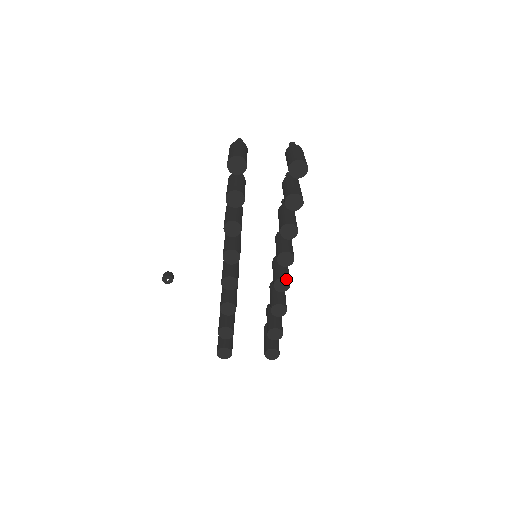
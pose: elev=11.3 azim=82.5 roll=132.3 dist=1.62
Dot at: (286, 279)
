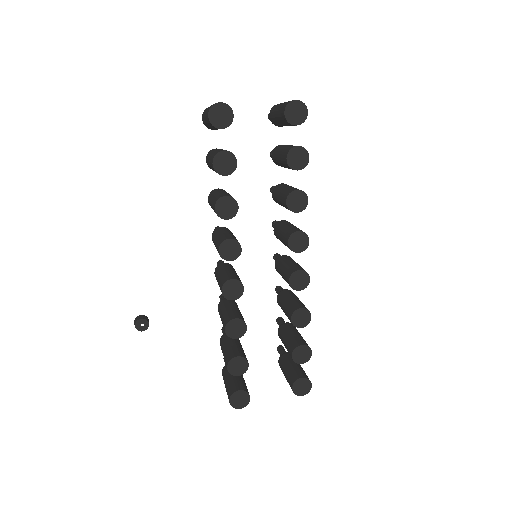
Dot at: (303, 271)
